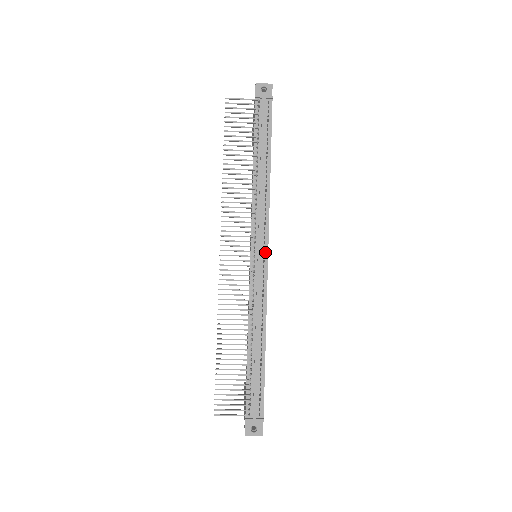
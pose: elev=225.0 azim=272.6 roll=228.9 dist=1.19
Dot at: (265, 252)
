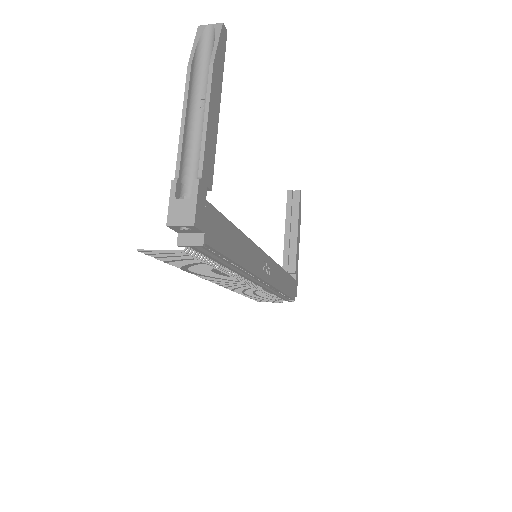
Dot at: (262, 281)
